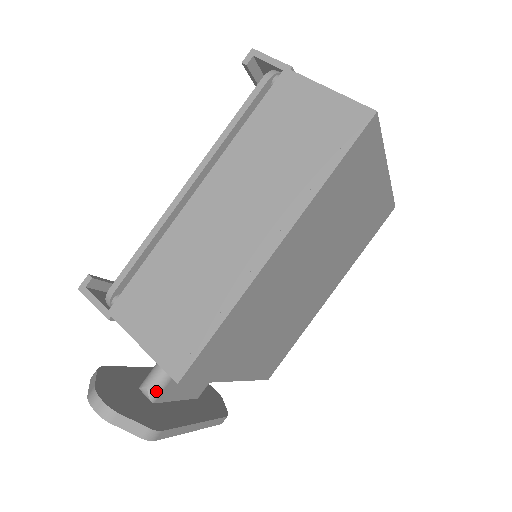
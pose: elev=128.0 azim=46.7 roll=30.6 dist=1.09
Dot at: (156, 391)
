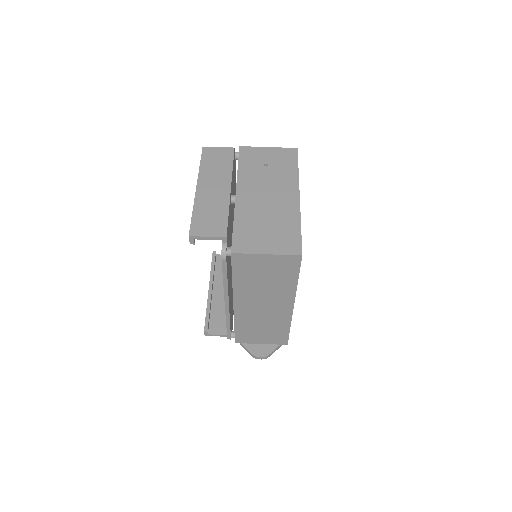
Dot at: occluded
